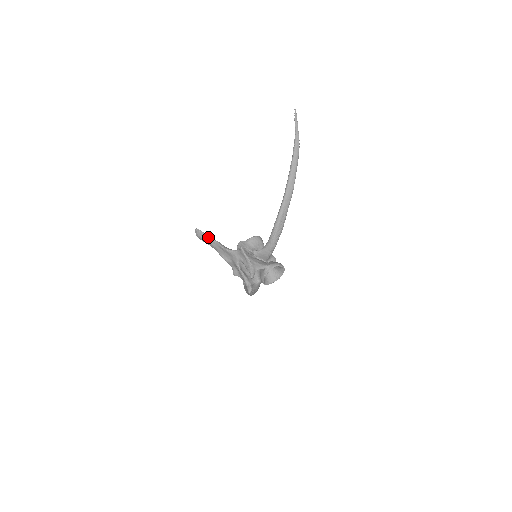
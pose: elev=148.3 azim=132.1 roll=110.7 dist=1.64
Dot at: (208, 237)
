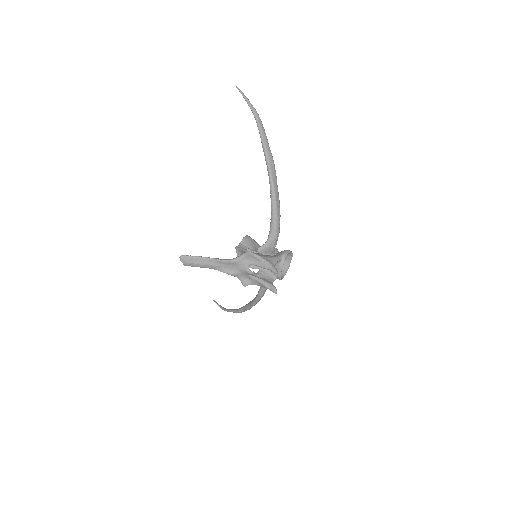
Dot at: (199, 258)
